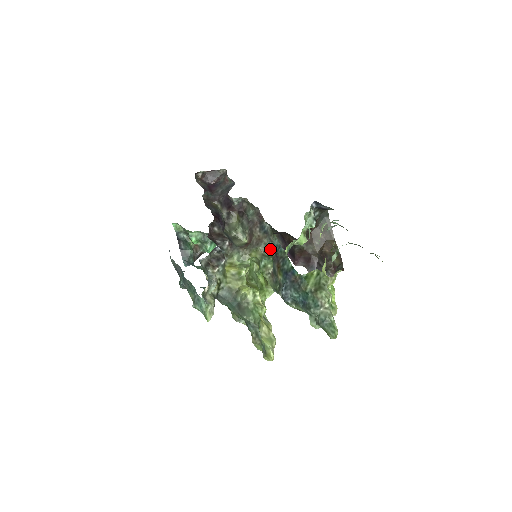
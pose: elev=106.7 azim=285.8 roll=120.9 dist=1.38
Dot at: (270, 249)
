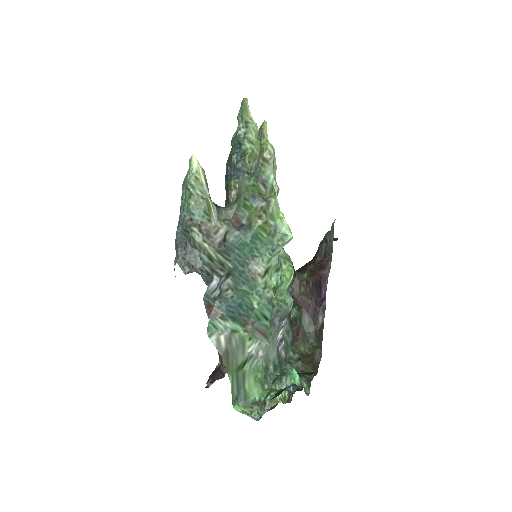
Dot at: occluded
